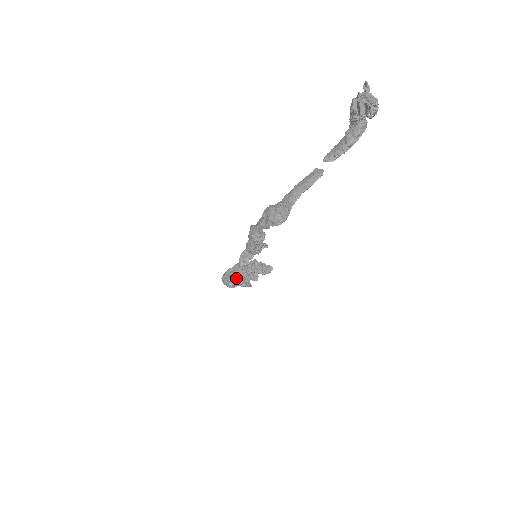
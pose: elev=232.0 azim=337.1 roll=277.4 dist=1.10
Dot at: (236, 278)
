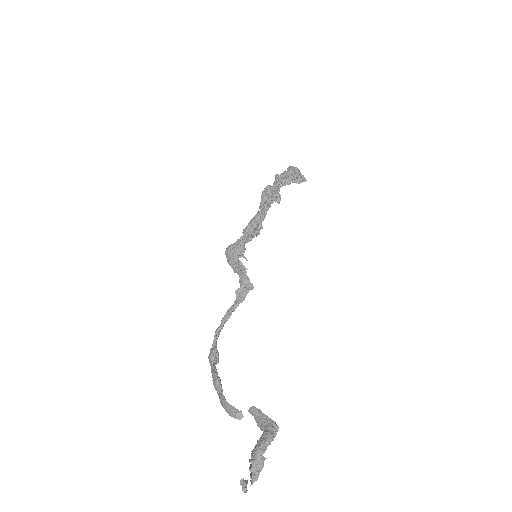
Dot at: occluded
